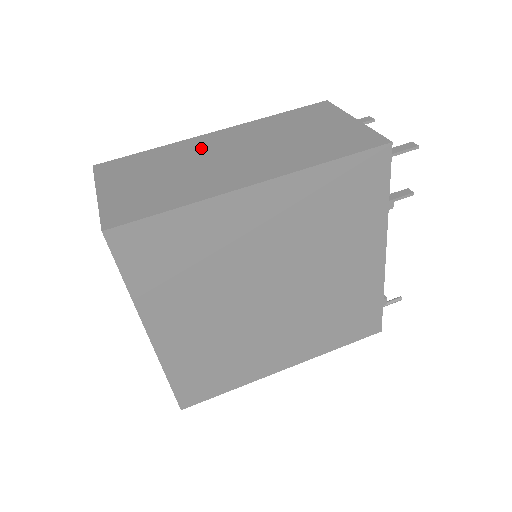
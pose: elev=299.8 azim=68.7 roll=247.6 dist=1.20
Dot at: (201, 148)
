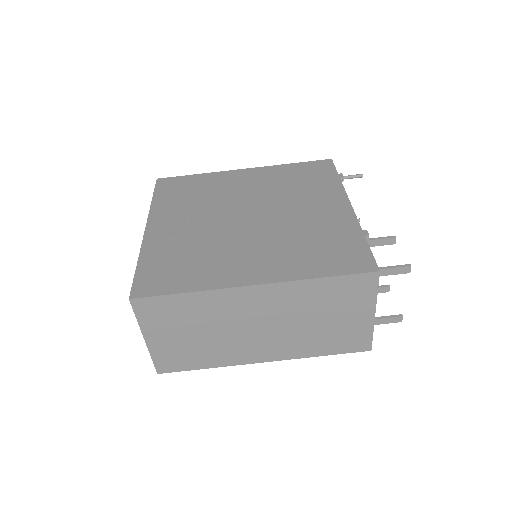
Dot at: (235, 309)
